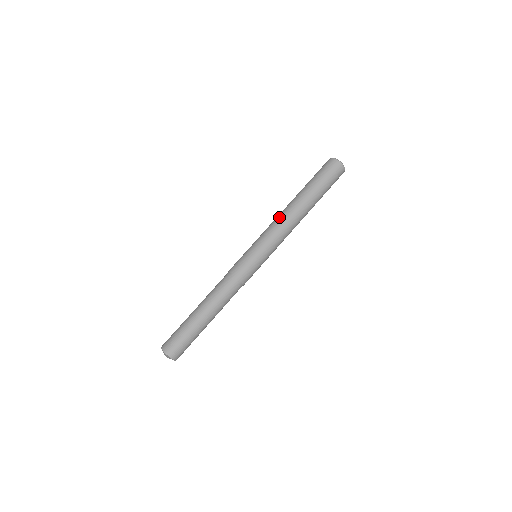
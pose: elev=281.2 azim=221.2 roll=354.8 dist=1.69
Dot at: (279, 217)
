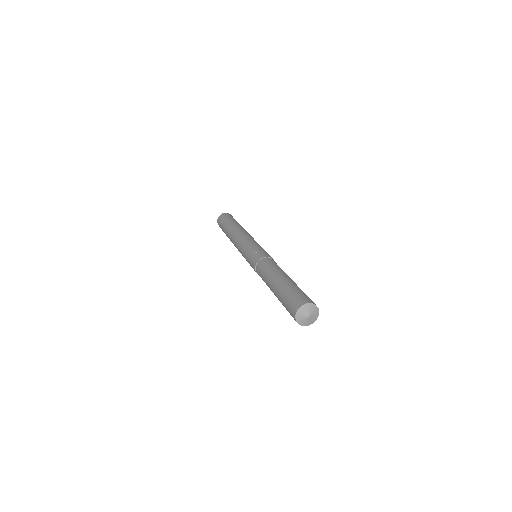
Dot at: (234, 242)
